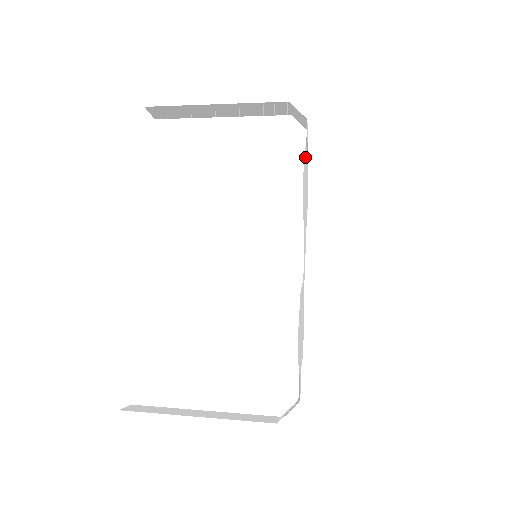
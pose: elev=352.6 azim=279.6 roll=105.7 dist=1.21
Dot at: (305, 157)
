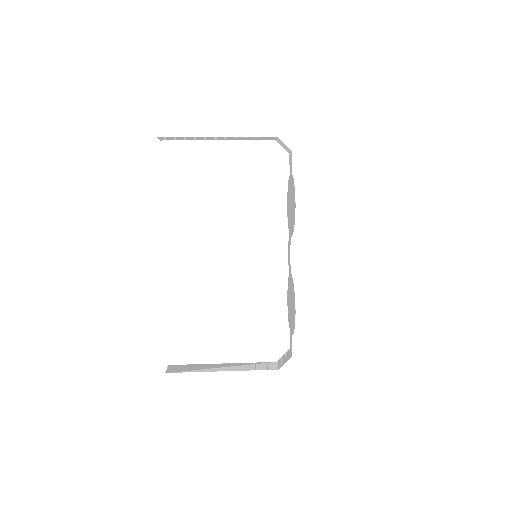
Dot at: (293, 184)
